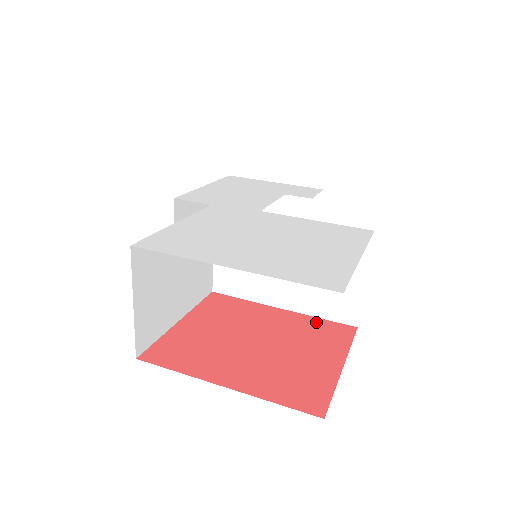
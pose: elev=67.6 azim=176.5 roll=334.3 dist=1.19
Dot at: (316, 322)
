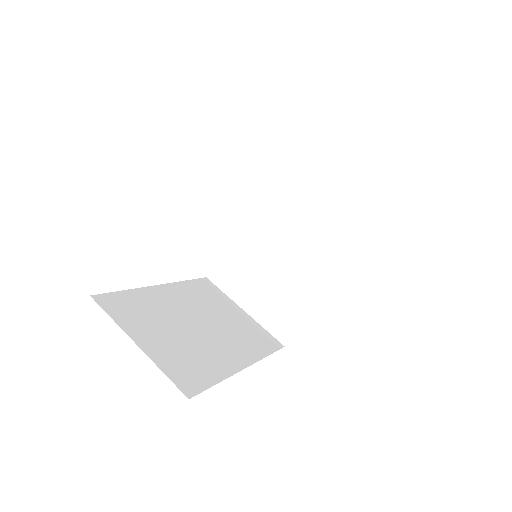
Dot at: occluded
